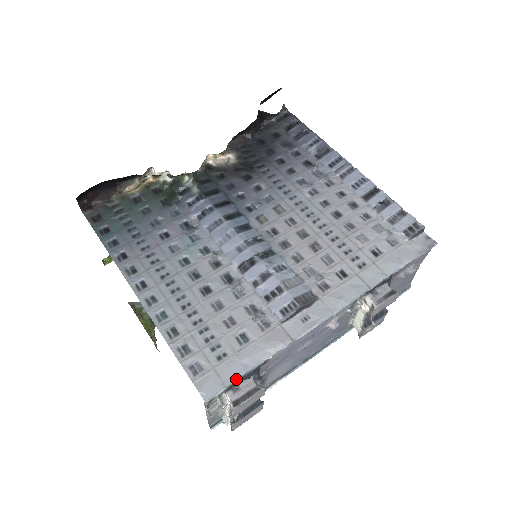
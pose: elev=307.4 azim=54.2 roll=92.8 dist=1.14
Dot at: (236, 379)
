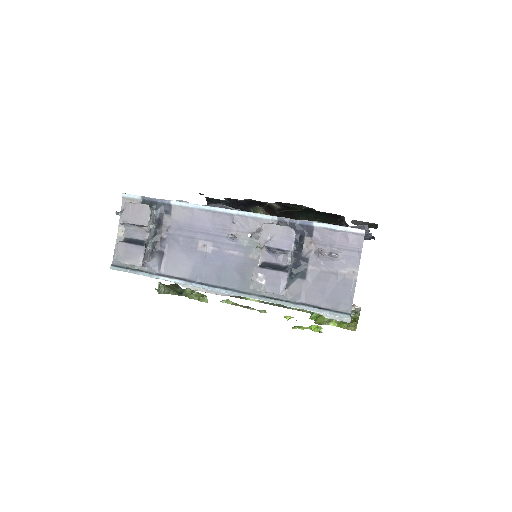
Dot at: (146, 197)
